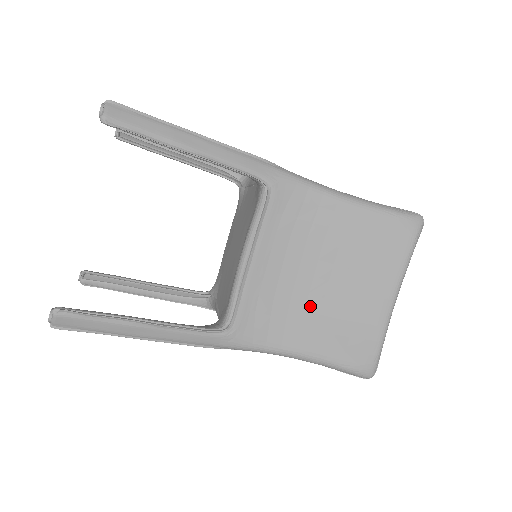
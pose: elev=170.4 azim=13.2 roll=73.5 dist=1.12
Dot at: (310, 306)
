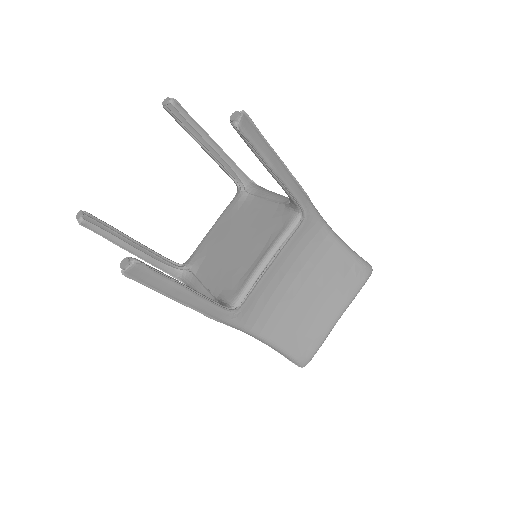
Dot at: (290, 308)
